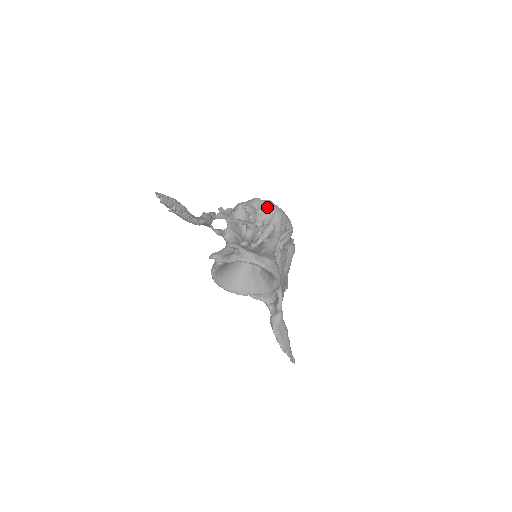
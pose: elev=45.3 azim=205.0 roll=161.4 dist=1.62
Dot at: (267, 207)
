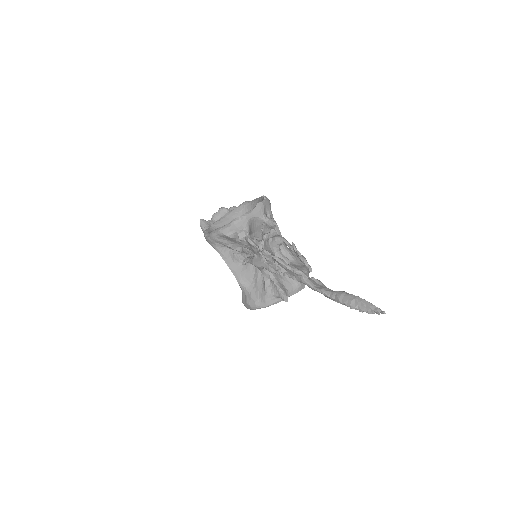
Dot at: occluded
